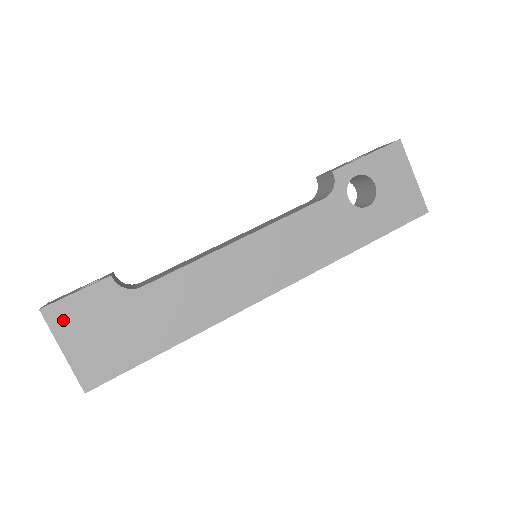
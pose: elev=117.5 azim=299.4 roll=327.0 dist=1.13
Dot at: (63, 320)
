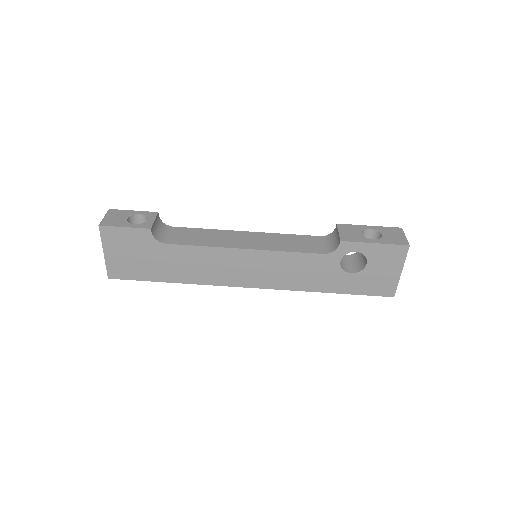
Dot at: (111, 238)
